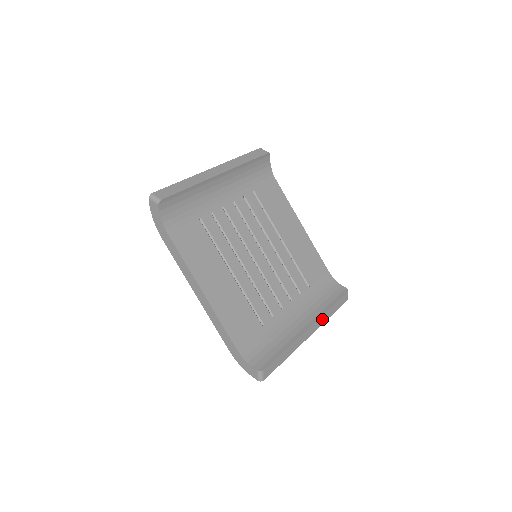
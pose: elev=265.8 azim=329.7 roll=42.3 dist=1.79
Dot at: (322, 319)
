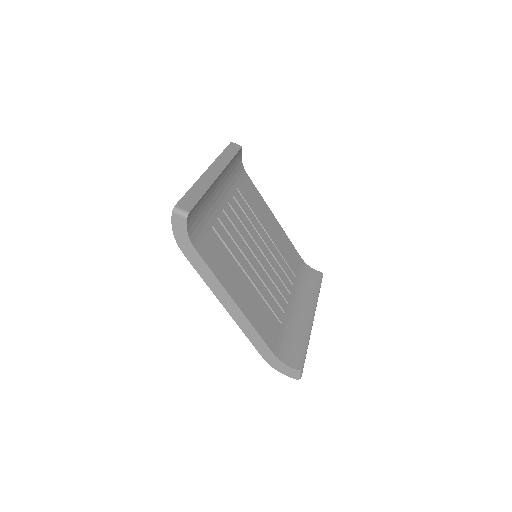
Dot at: occluded
